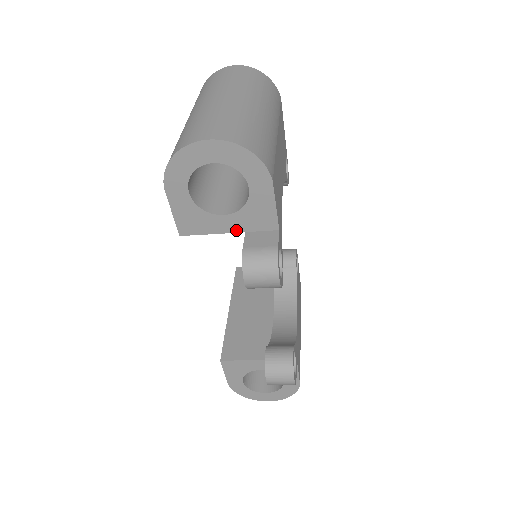
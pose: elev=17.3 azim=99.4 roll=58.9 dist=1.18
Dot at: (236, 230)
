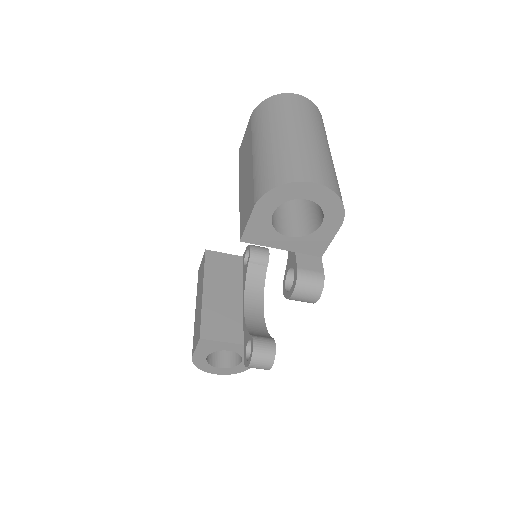
Dot at: (289, 249)
